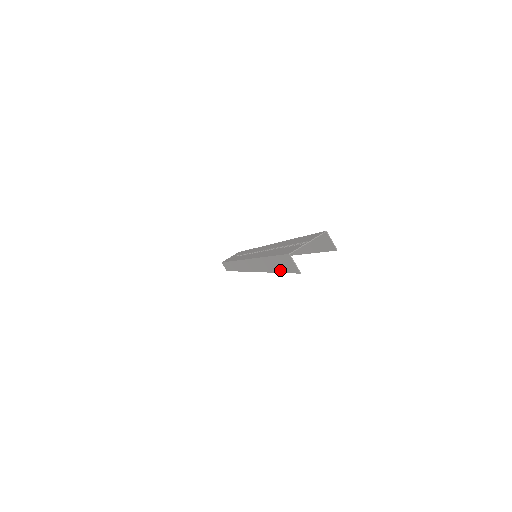
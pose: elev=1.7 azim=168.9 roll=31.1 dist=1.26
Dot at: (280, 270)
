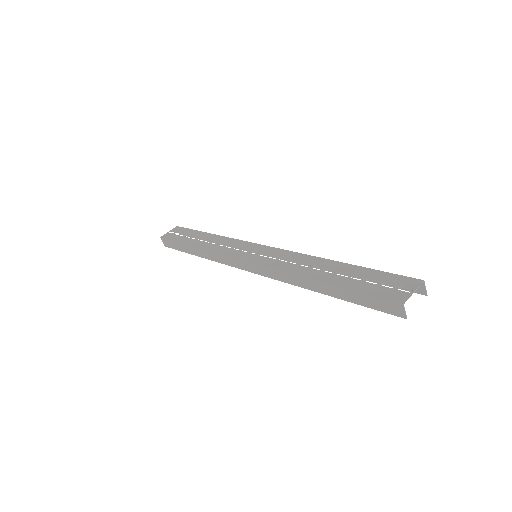
Dot at: (354, 301)
